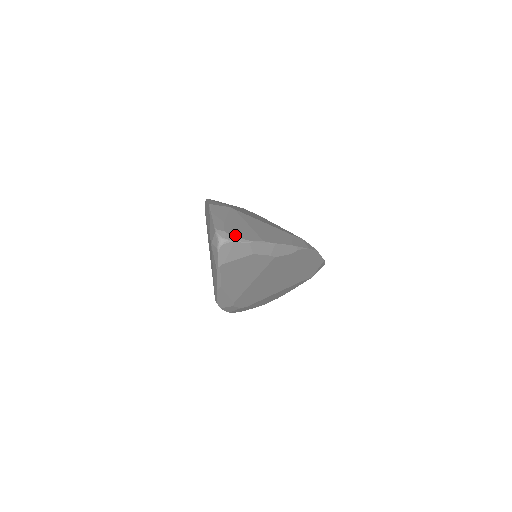
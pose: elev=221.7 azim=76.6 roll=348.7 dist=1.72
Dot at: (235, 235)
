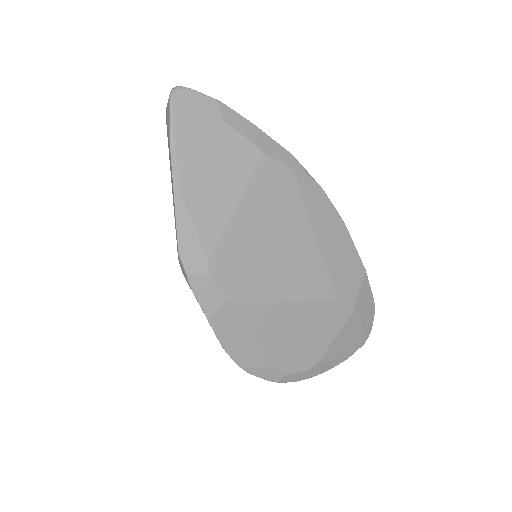
Dot at: occluded
